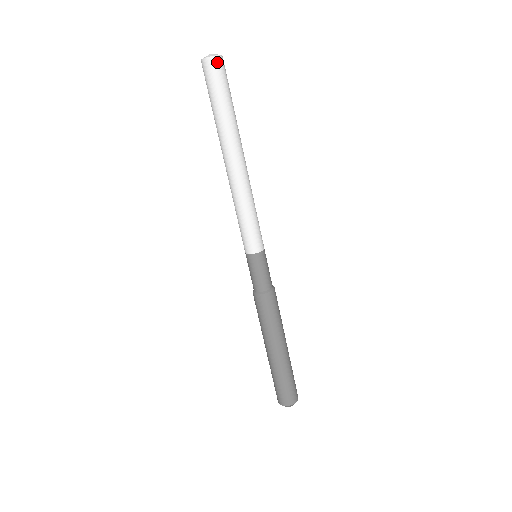
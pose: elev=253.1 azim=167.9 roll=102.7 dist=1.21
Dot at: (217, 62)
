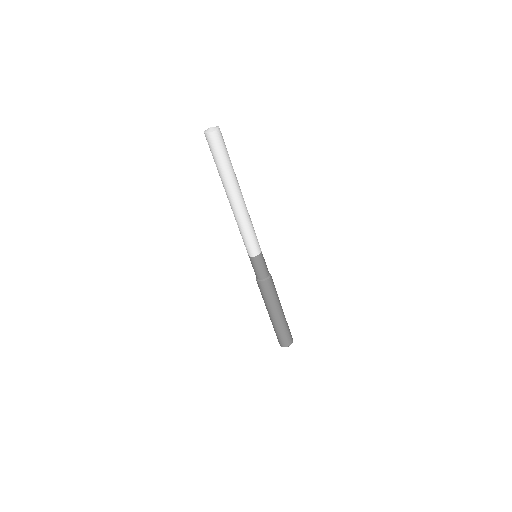
Dot at: (218, 134)
